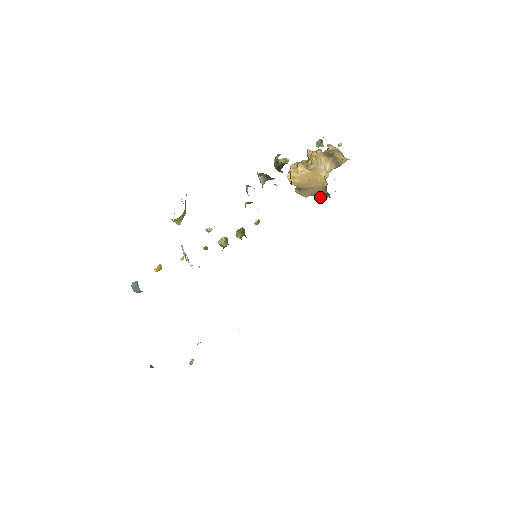
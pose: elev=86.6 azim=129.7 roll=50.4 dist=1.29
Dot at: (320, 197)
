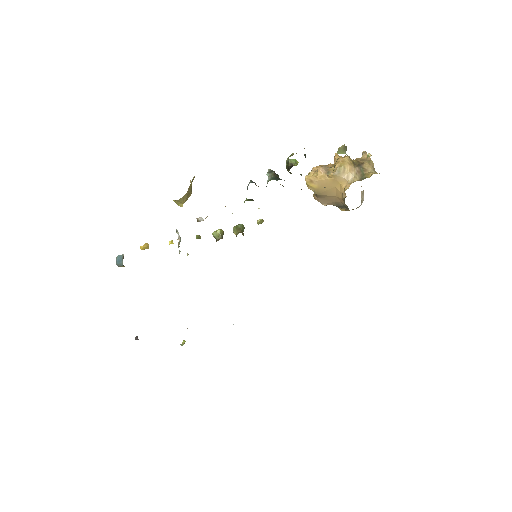
Dot at: (341, 208)
